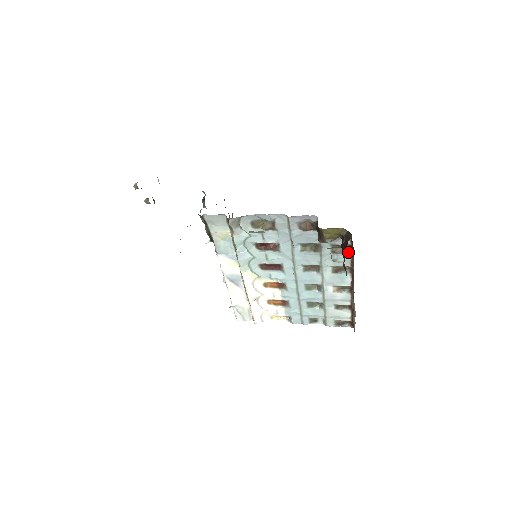
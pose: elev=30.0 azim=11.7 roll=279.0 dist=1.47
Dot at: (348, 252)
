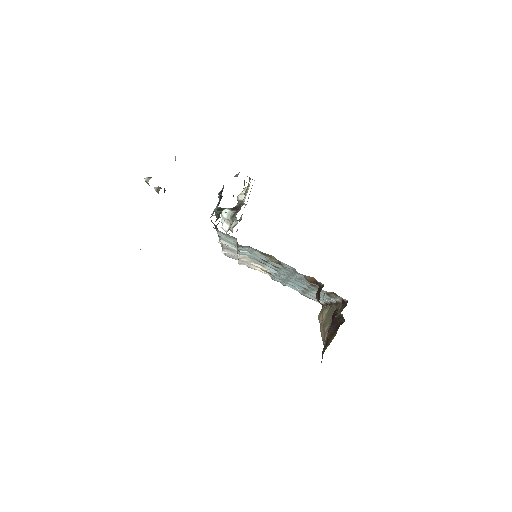
Dot at: (340, 300)
